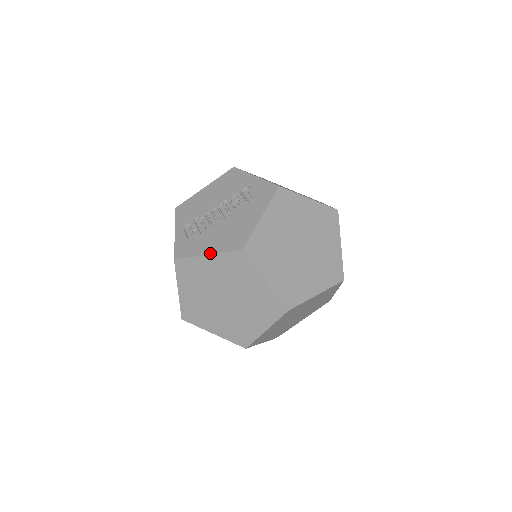
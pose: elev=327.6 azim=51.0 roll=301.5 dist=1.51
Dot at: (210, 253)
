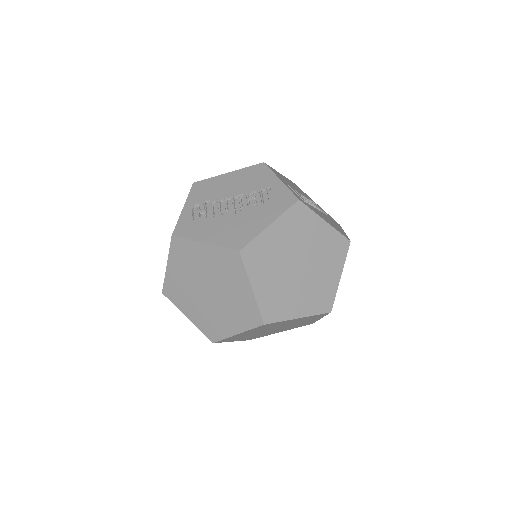
Dot at: (207, 242)
